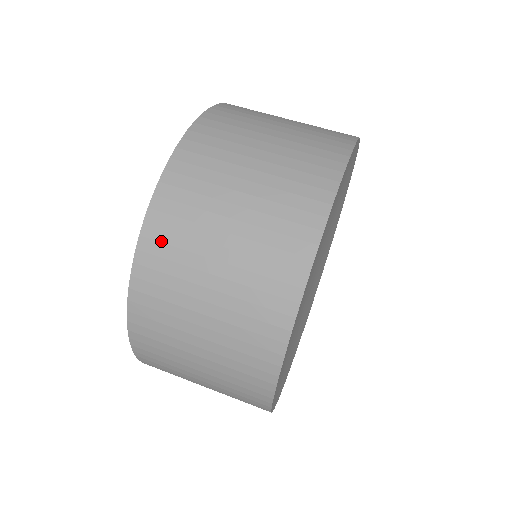
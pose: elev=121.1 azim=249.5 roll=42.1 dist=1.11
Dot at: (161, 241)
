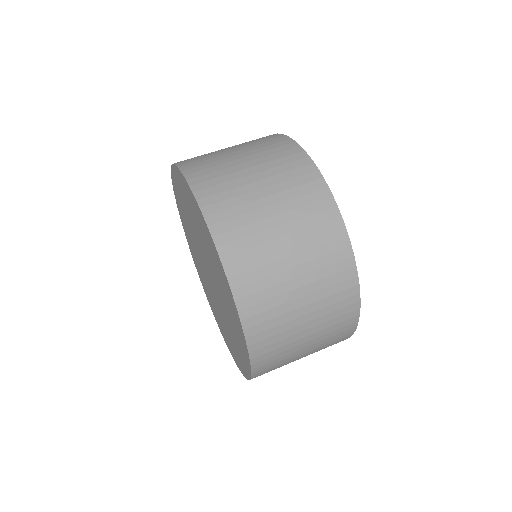
Dot at: (221, 211)
